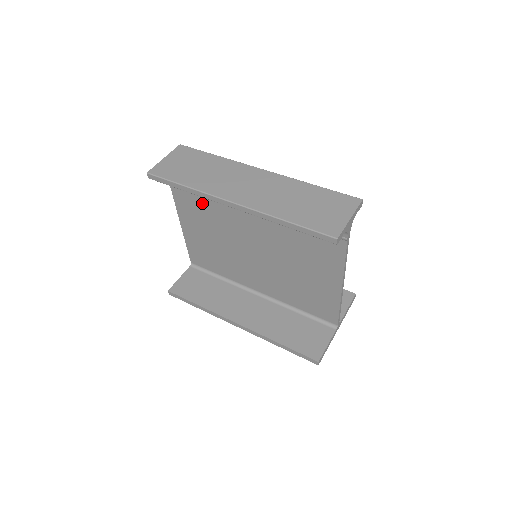
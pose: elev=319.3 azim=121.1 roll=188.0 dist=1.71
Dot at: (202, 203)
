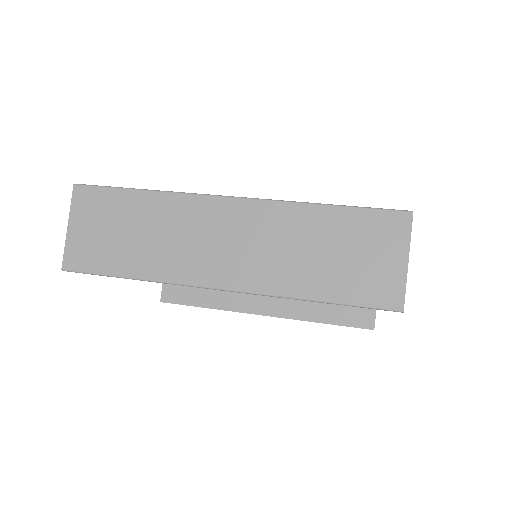
Dot at: occluded
